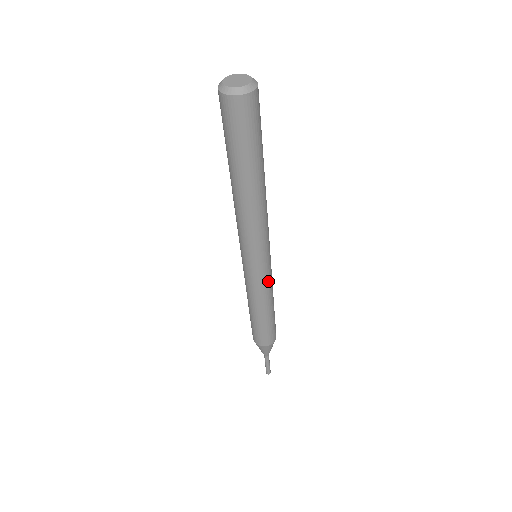
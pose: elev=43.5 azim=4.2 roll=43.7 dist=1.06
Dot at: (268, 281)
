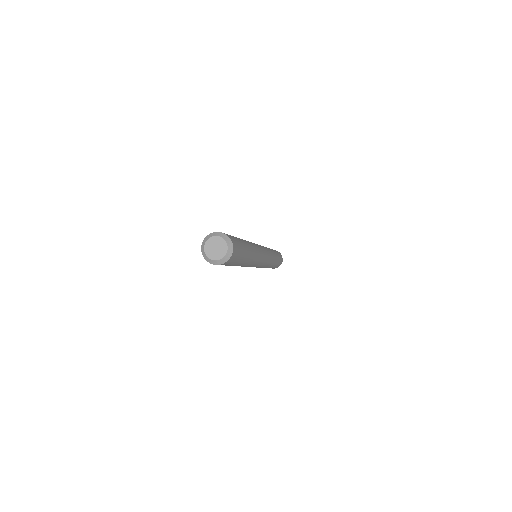
Dot at: (261, 267)
